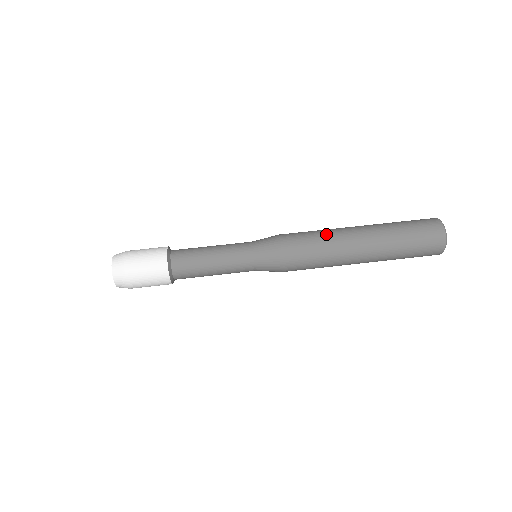
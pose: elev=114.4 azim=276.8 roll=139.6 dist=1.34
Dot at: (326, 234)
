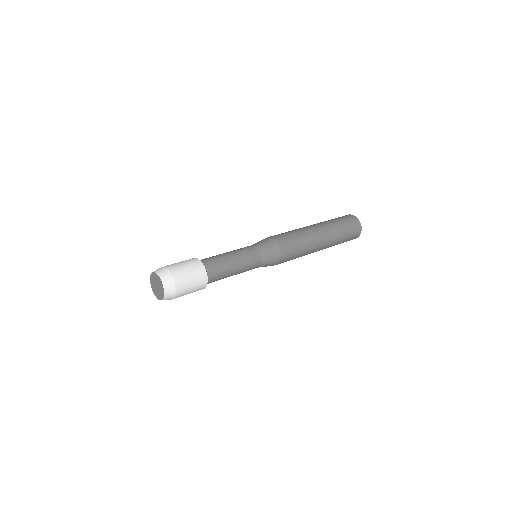
Dot at: occluded
